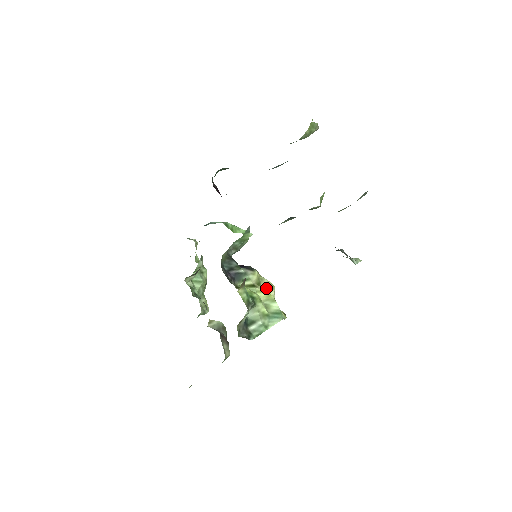
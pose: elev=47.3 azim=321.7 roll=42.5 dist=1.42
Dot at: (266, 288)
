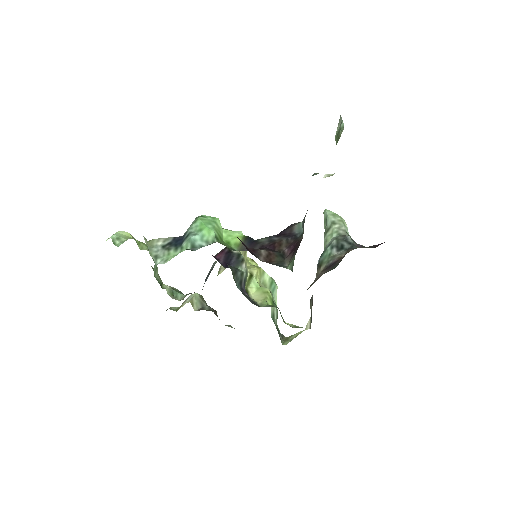
Dot at: (244, 256)
